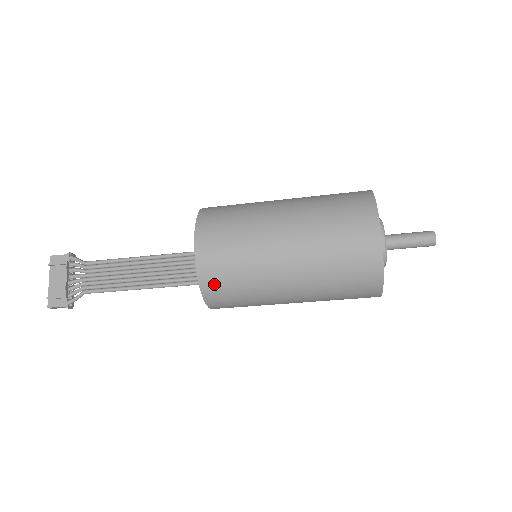
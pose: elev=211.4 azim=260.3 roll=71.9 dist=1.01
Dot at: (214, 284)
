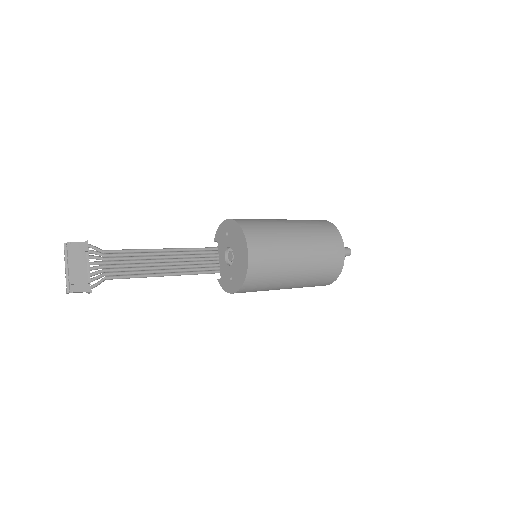
Dot at: (255, 277)
